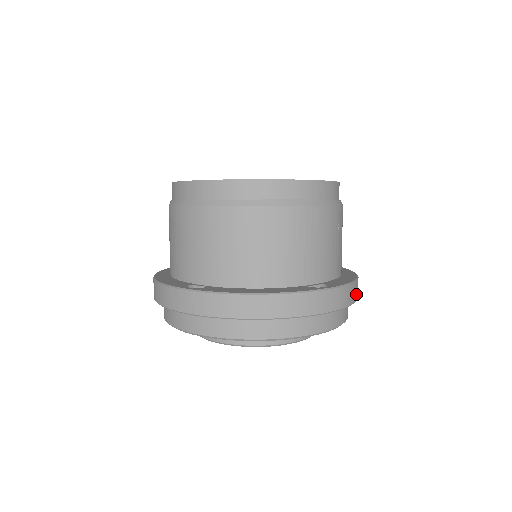
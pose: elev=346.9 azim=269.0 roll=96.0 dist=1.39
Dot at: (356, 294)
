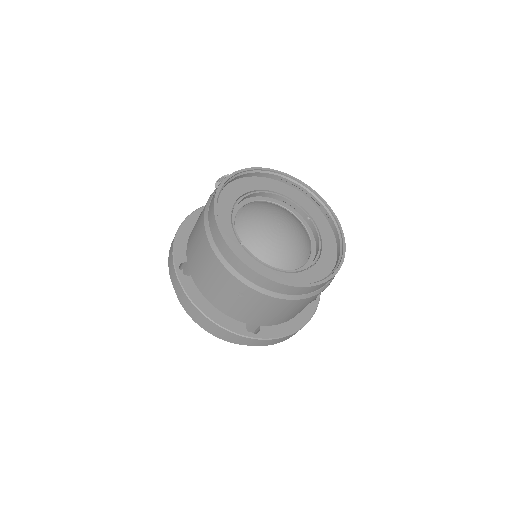
Dot at: occluded
